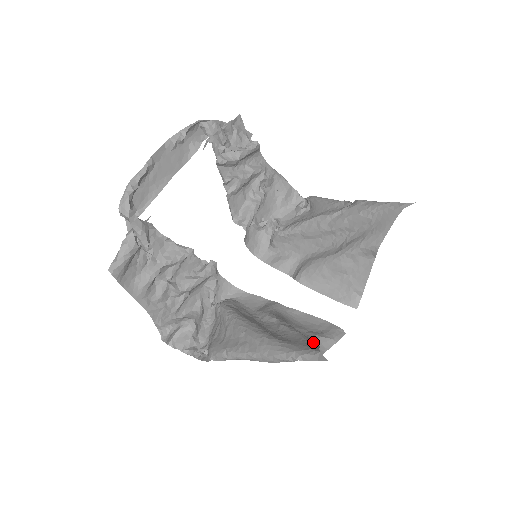
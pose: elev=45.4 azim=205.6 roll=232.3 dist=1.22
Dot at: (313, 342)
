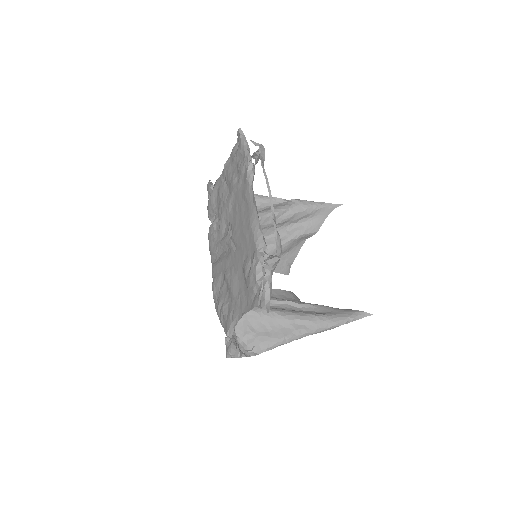
Dot at: occluded
